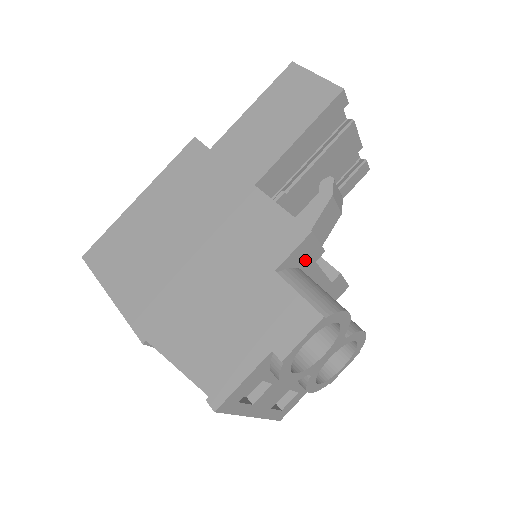
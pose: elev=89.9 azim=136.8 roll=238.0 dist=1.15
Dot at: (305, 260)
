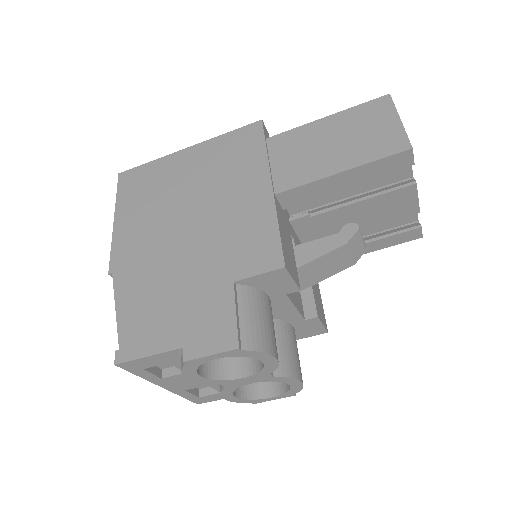
Dot at: (273, 288)
